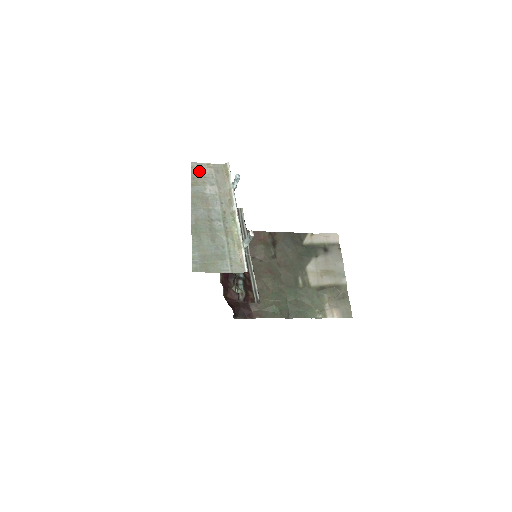
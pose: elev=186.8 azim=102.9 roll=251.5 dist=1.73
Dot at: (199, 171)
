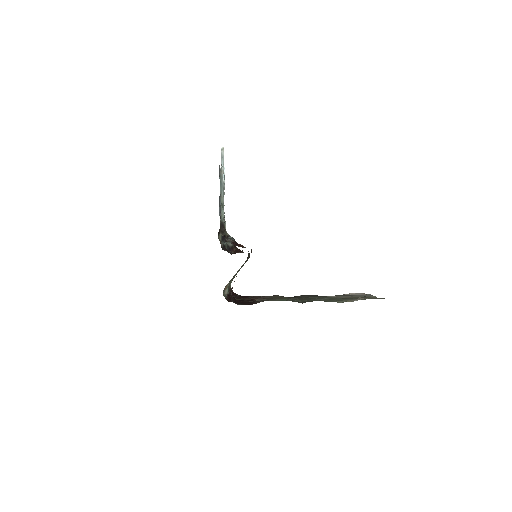
Dot at: occluded
